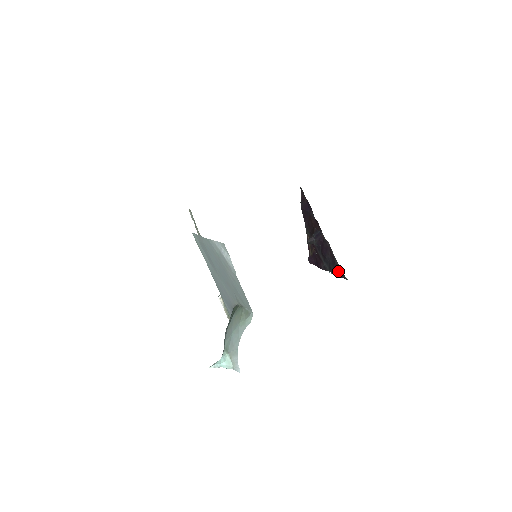
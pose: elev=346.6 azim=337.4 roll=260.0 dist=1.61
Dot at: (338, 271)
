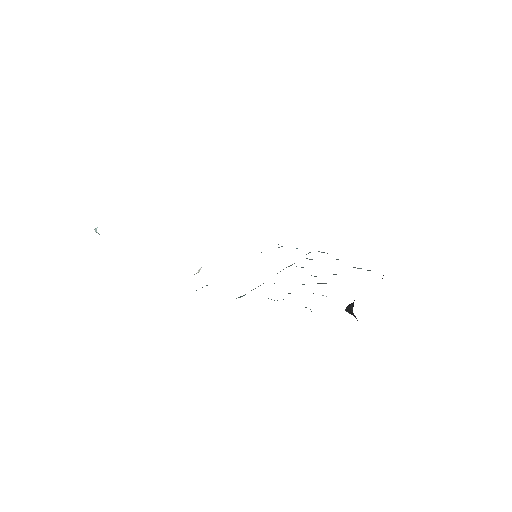
Dot at: occluded
